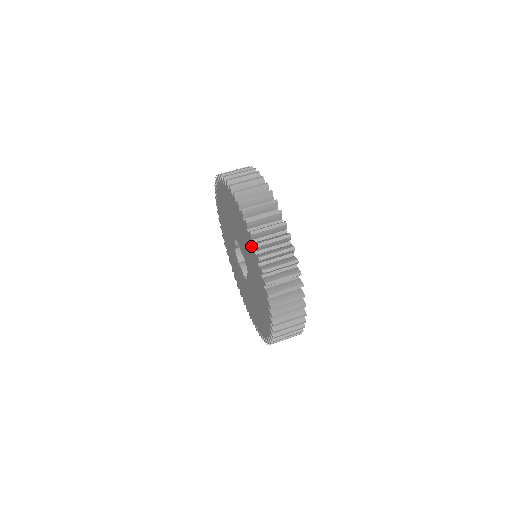
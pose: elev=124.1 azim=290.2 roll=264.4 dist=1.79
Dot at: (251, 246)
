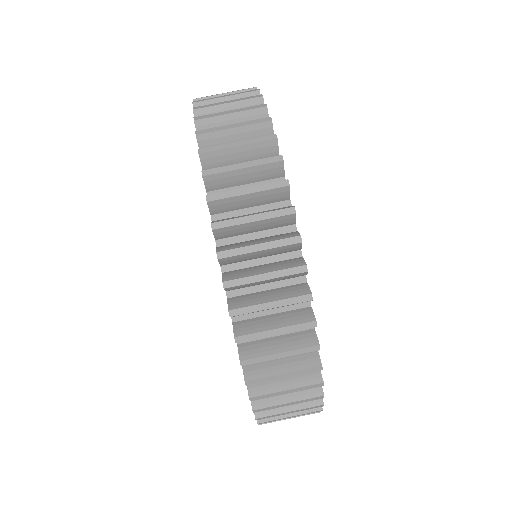
Dot at: occluded
